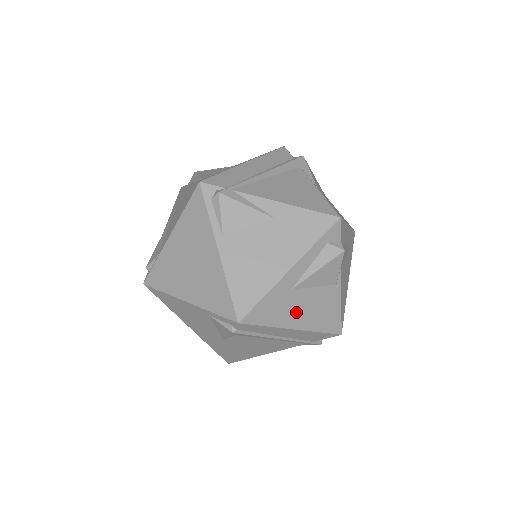
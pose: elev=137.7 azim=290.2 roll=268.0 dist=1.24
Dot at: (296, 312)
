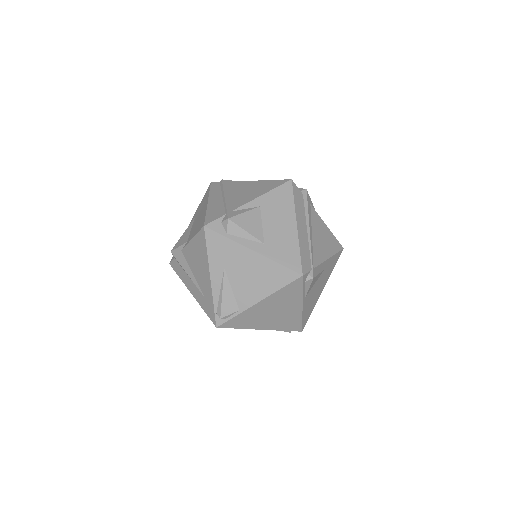
Dot at: occluded
